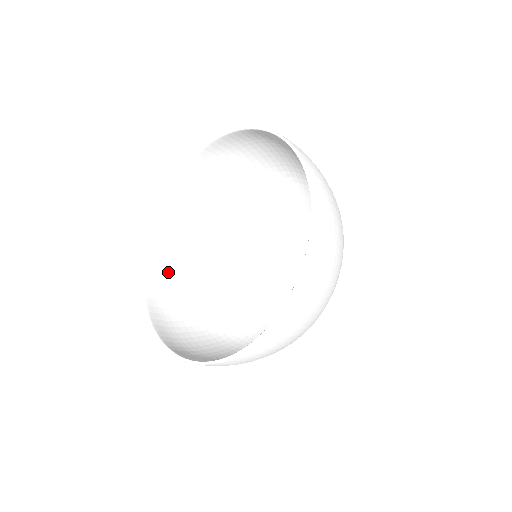
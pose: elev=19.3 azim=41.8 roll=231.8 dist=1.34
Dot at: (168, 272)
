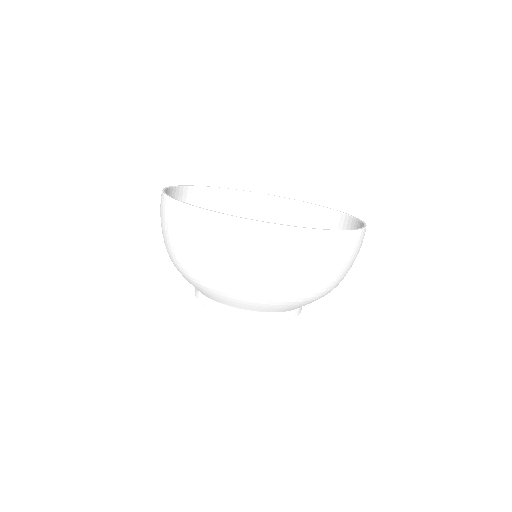
Dot at: (200, 241)
